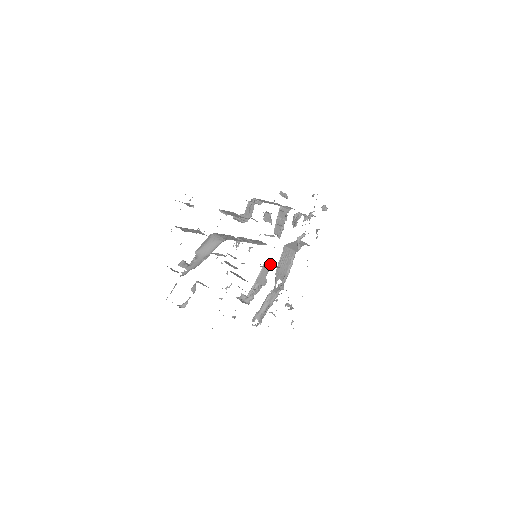
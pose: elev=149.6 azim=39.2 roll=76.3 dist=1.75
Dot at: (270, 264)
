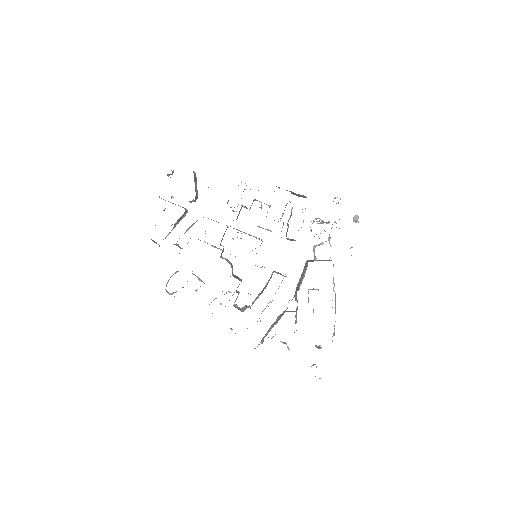
Dot at: (277, 273)
